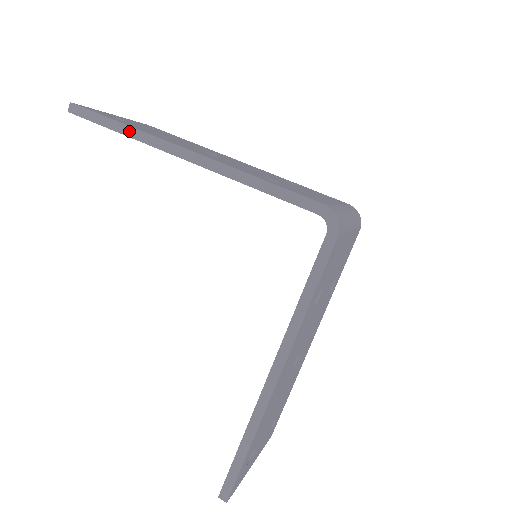
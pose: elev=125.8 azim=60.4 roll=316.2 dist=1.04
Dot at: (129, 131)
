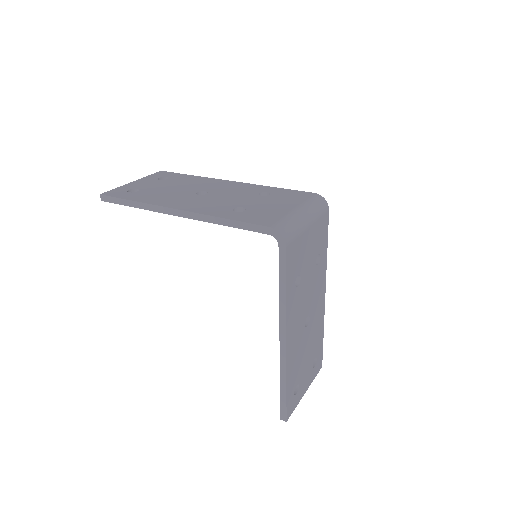
Dot at: (140, 205)
